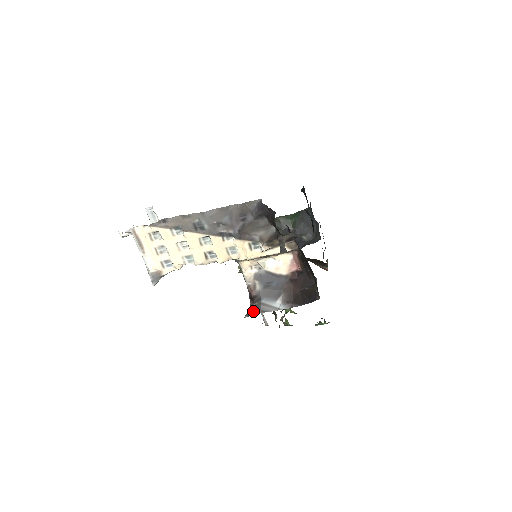
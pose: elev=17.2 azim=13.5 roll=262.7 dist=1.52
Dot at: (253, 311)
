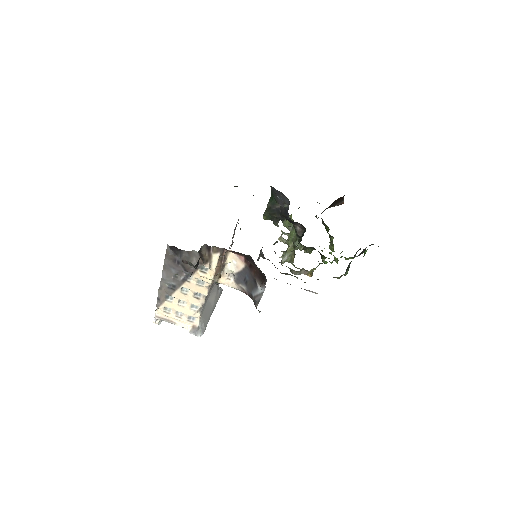
Dot at: occluded
